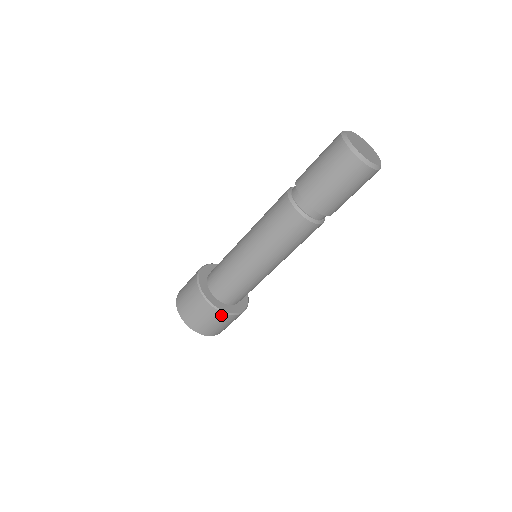
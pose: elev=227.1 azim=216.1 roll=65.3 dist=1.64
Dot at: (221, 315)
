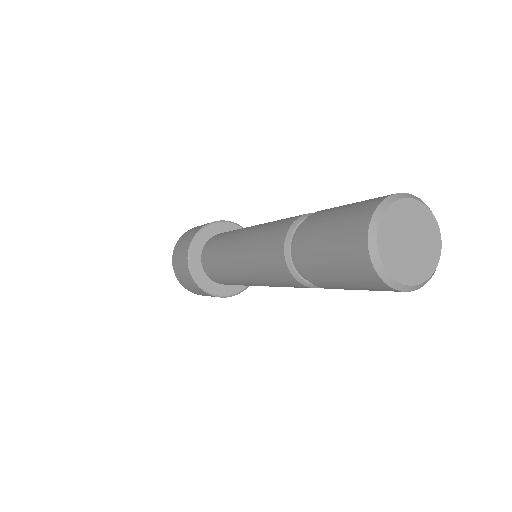
Dot at: (192, 280)
